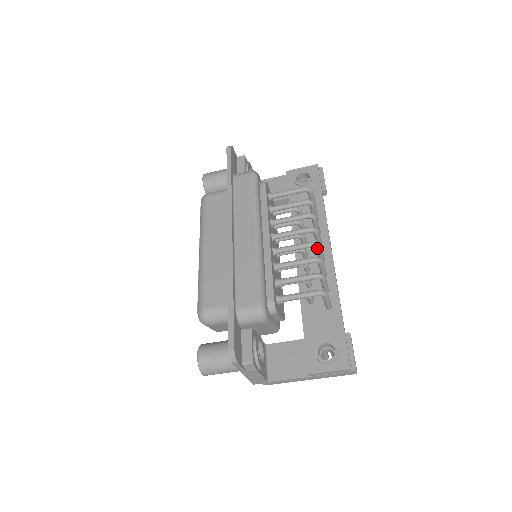
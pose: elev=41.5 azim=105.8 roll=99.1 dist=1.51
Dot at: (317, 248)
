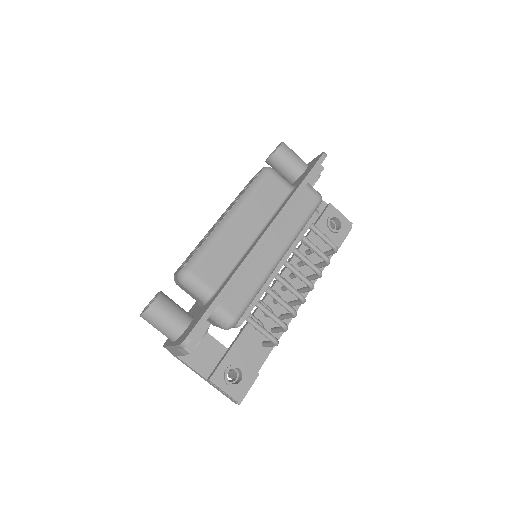
Dot at: (301, 302)
